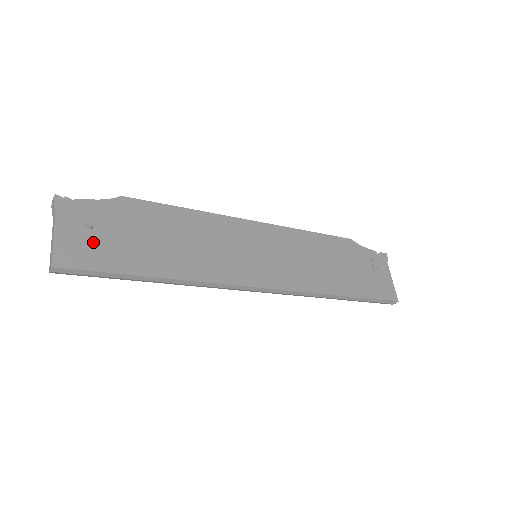
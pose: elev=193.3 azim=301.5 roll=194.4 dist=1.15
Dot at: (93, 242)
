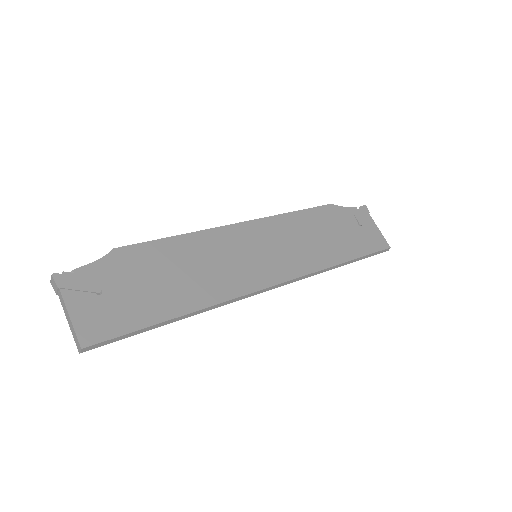
Dot at: (108, 307)
